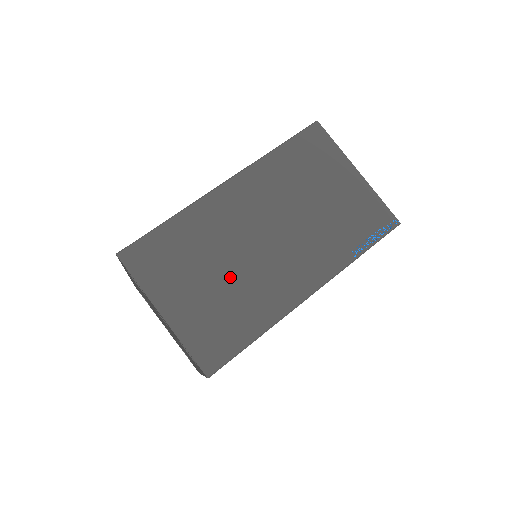
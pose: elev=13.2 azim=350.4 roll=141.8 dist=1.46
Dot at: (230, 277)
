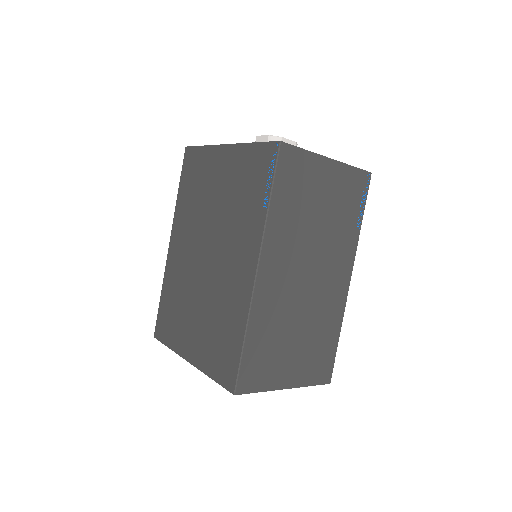
Dot at: (305, 325)
